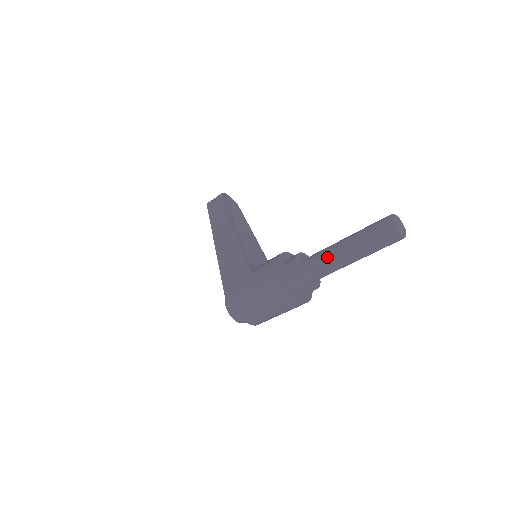
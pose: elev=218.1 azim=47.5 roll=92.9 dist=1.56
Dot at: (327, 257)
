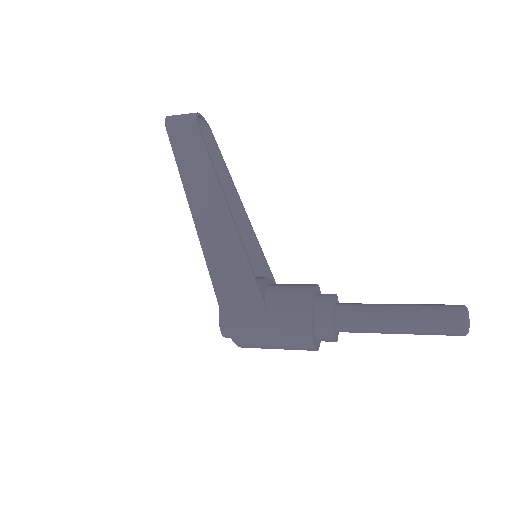
Dot at: (373, 327)
